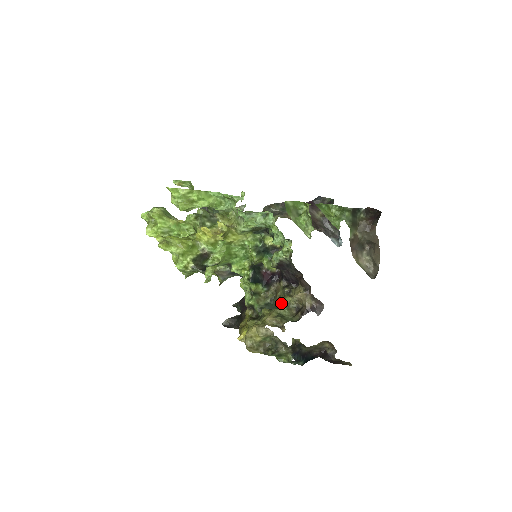
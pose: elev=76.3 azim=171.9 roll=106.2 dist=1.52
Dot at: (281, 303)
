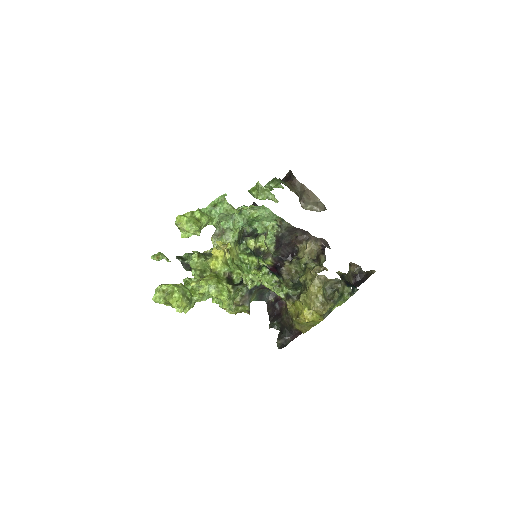
Dot at: (303, 268)
